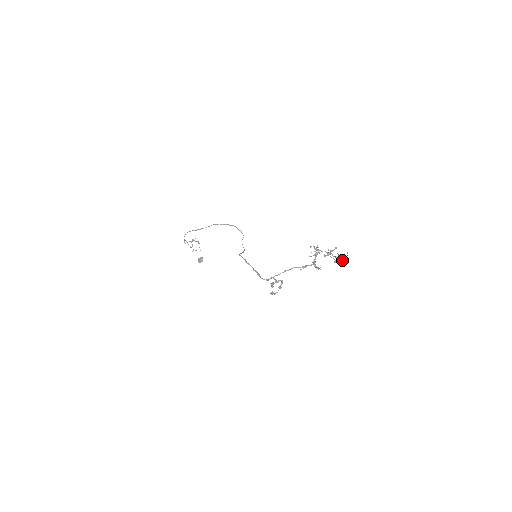
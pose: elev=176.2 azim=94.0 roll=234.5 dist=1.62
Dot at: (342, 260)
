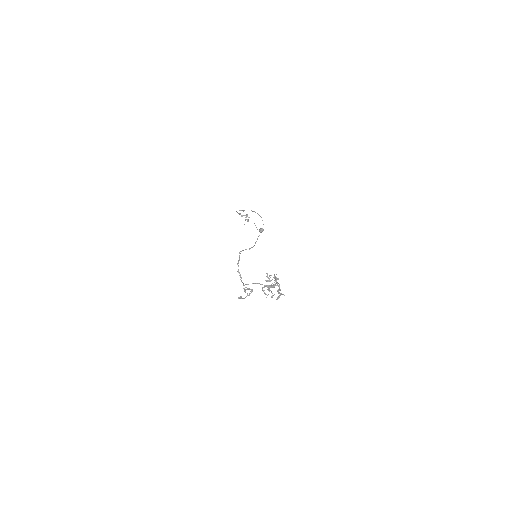
Dot at: (278, 297)
